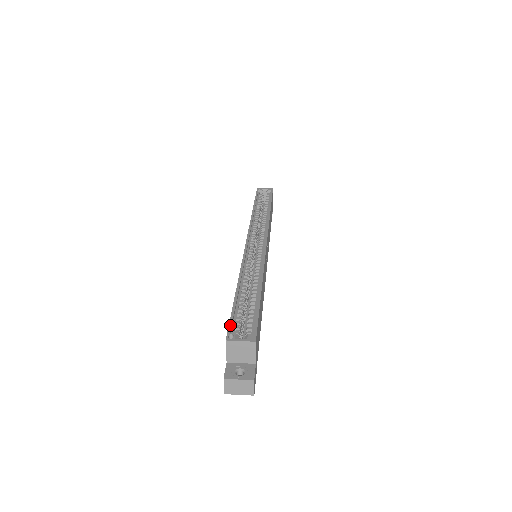
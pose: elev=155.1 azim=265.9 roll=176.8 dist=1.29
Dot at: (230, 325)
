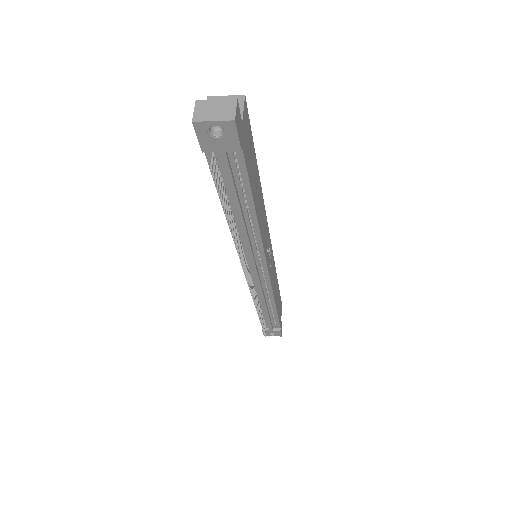
Dot at: occluded
